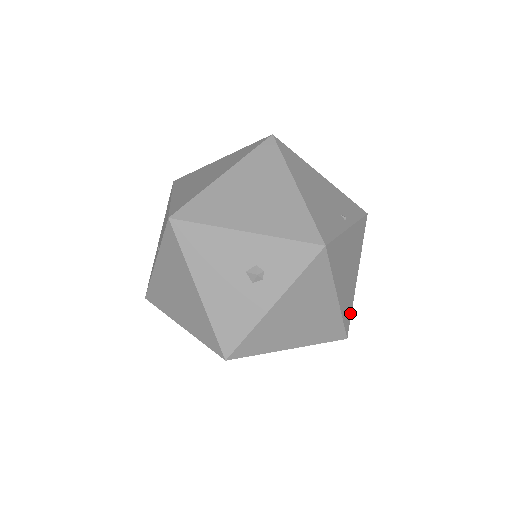
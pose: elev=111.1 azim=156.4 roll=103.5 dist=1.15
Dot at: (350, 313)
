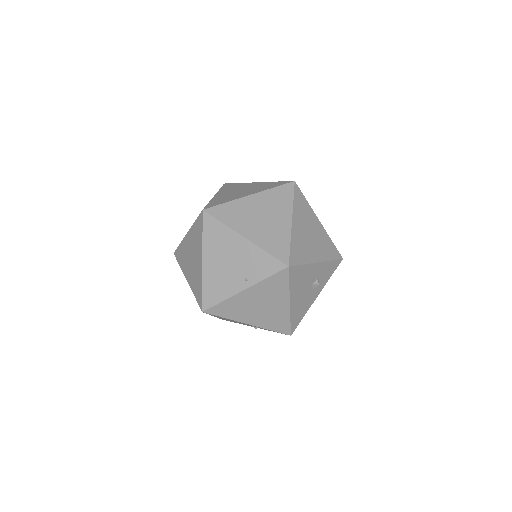
Dot at: occluded
